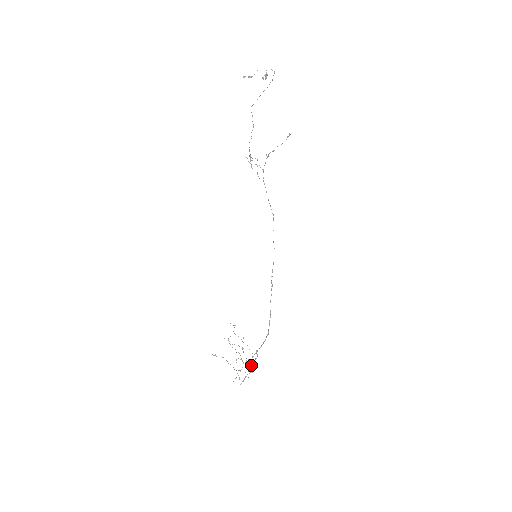
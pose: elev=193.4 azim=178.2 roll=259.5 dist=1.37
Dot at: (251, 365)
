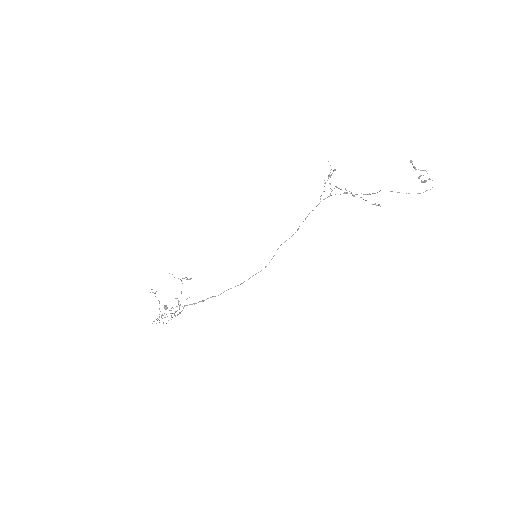
Dot at: occluded
